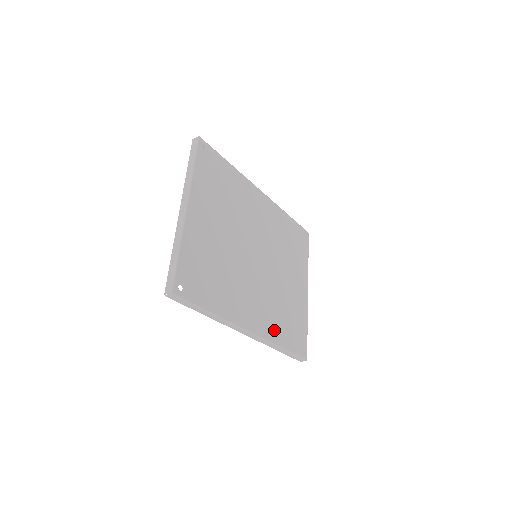
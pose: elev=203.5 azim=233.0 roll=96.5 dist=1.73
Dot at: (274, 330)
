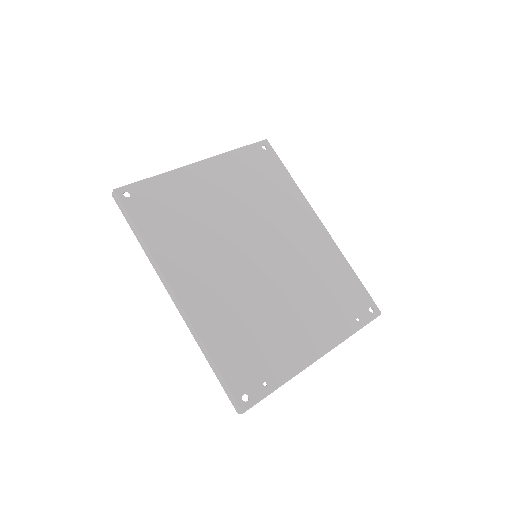
Dot at: (214, 329)
